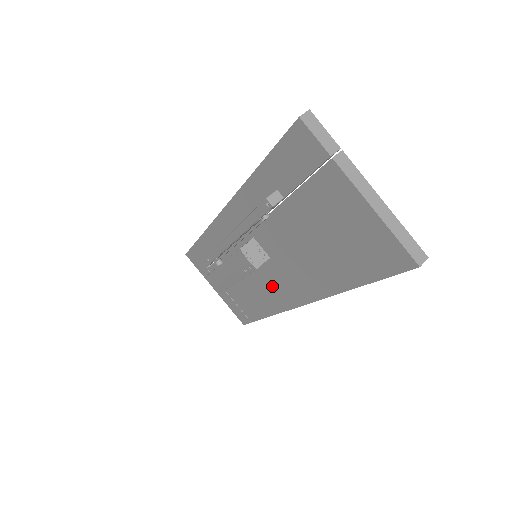
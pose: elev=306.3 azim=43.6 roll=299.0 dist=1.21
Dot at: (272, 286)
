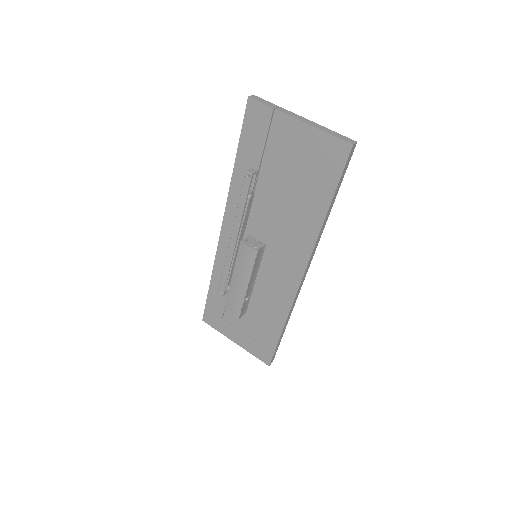
Dot at: (276, 278)
